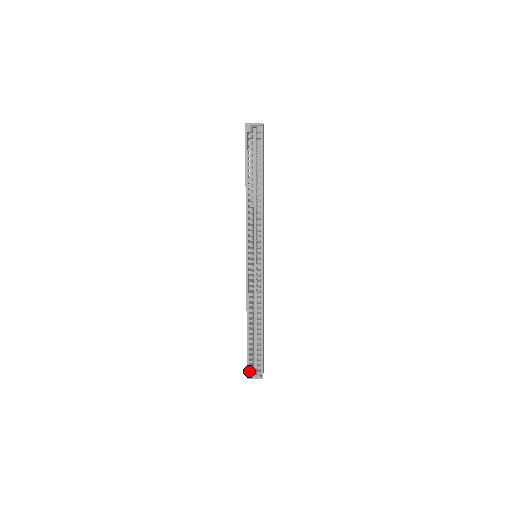
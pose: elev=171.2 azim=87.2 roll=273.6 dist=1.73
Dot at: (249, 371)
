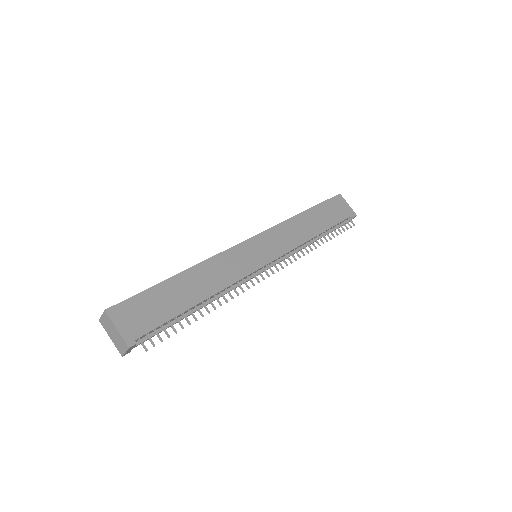
Dot at: occluded
